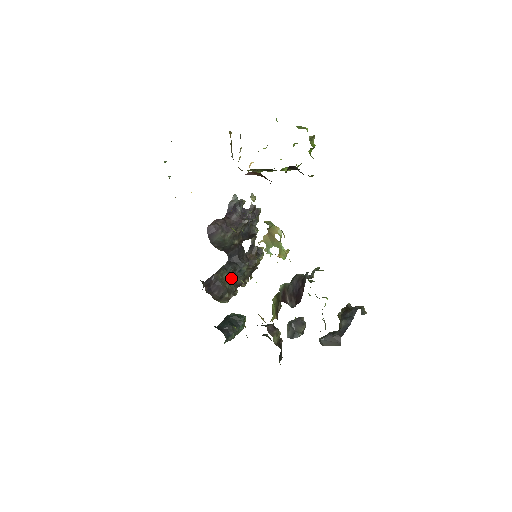
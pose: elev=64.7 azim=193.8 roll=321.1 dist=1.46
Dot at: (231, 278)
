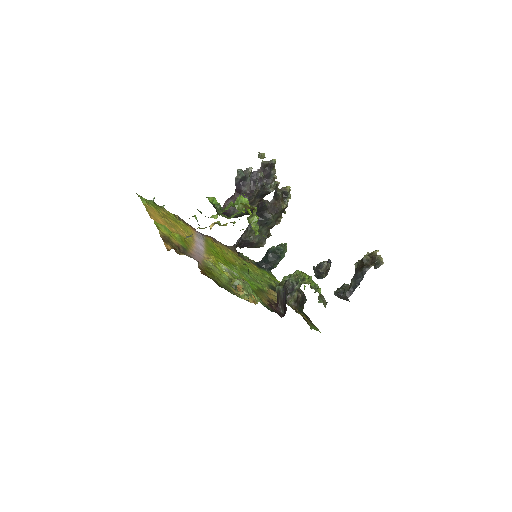
Dot at: (260, 231)
